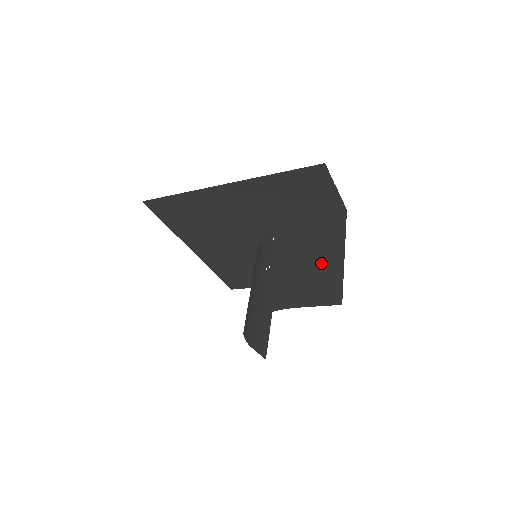
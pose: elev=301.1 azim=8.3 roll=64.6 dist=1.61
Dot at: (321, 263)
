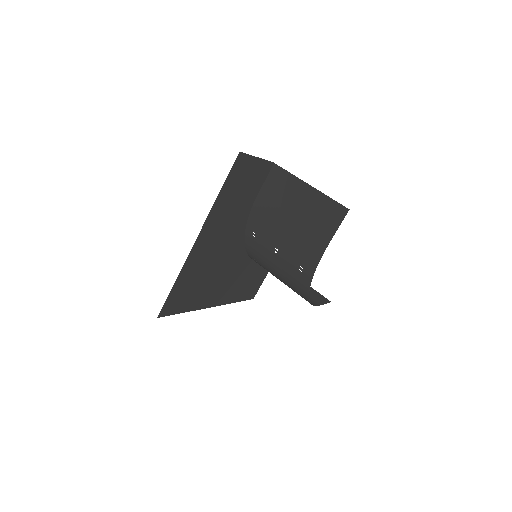
Dot at: (304, 206)
